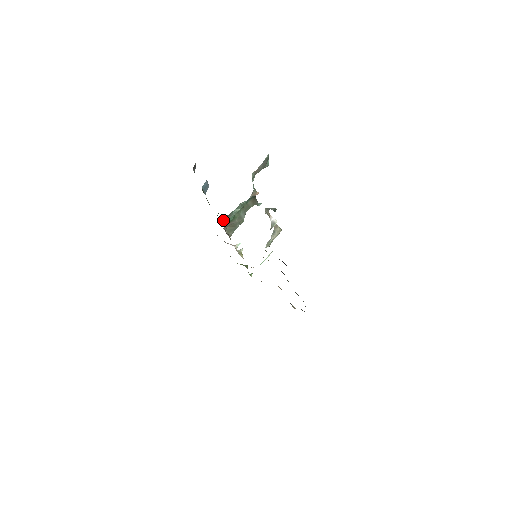
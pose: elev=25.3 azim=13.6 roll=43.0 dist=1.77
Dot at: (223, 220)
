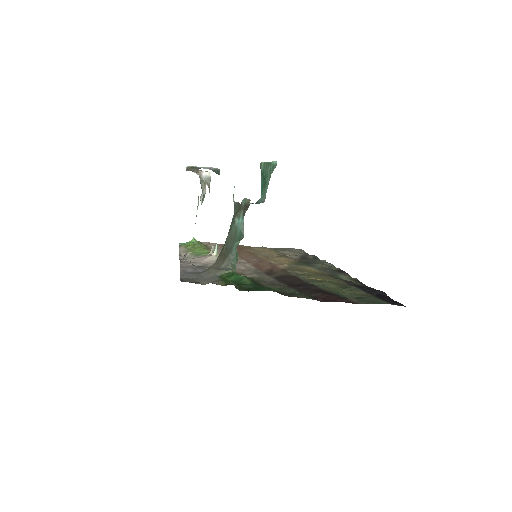
Dot at: (253, 282)
